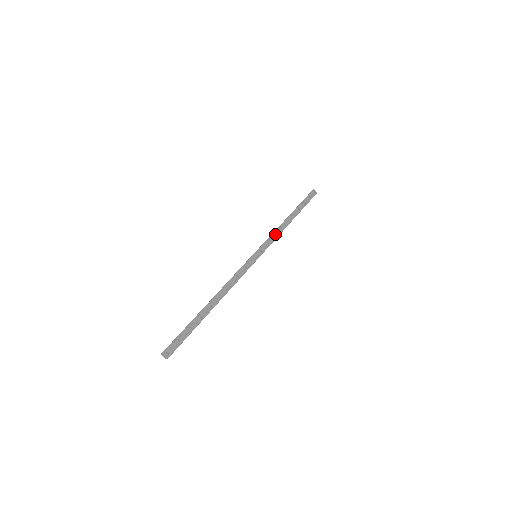
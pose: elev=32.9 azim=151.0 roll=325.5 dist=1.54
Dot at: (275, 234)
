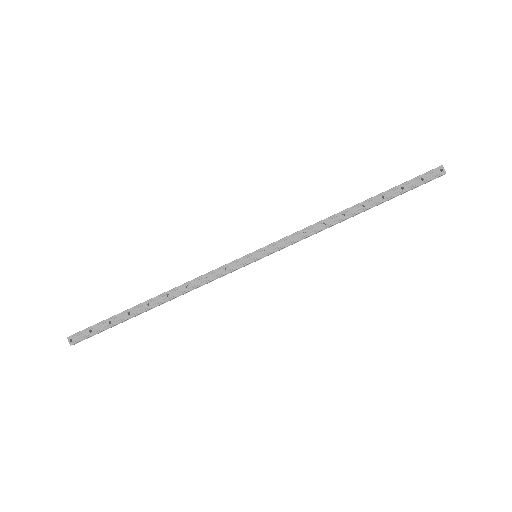
Dot at: (307, 231)
